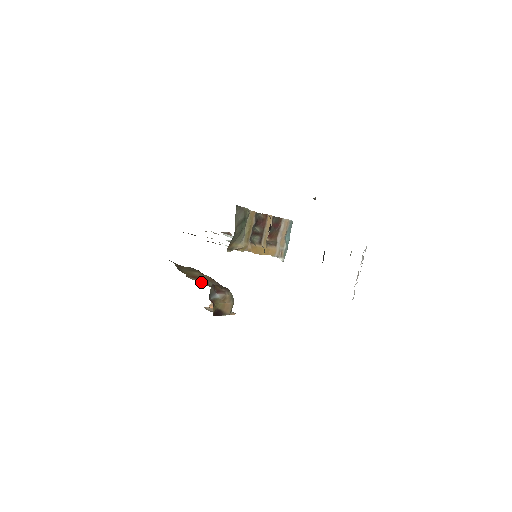
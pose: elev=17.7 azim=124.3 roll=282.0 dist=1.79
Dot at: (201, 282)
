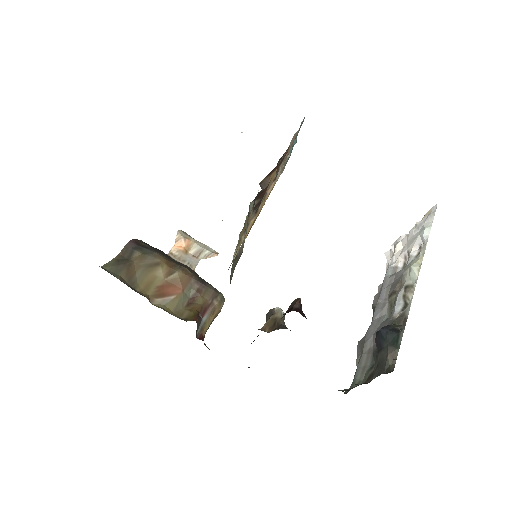
Dot at: (176, 307)
